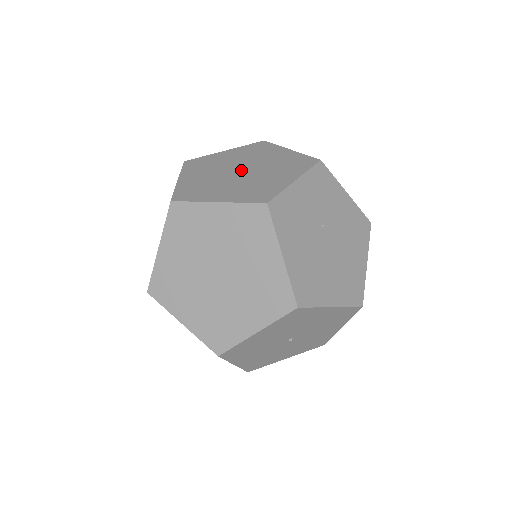
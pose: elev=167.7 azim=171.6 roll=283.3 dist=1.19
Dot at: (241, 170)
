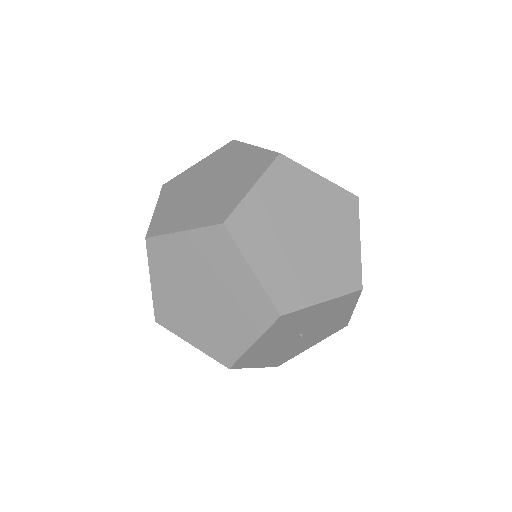
Dot at: occluded
